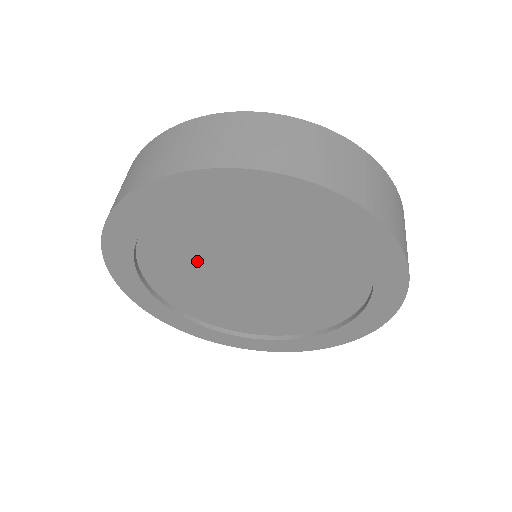
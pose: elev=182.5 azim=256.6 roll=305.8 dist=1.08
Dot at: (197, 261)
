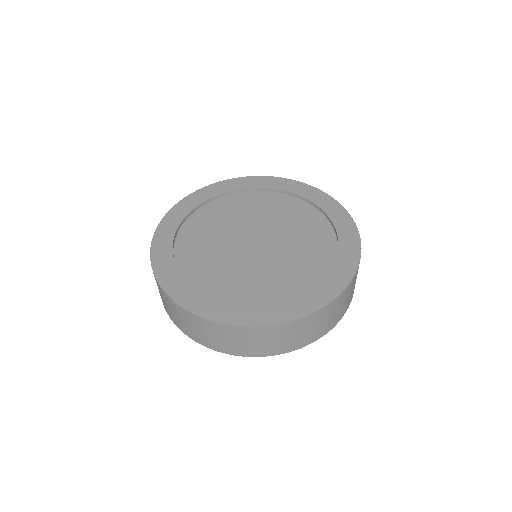
Dot at: occluded
